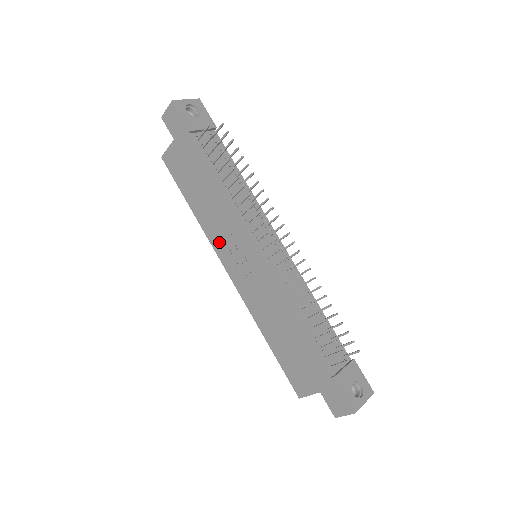
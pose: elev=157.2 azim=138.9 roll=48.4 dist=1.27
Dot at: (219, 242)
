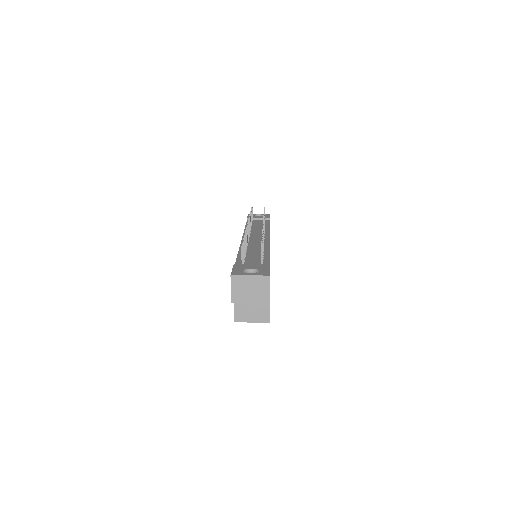
Dot at: occluded
